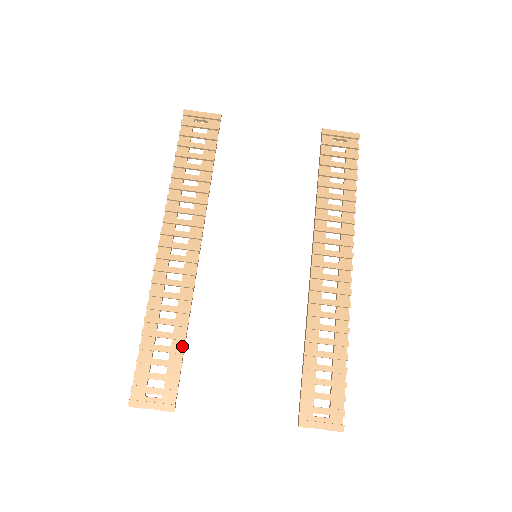
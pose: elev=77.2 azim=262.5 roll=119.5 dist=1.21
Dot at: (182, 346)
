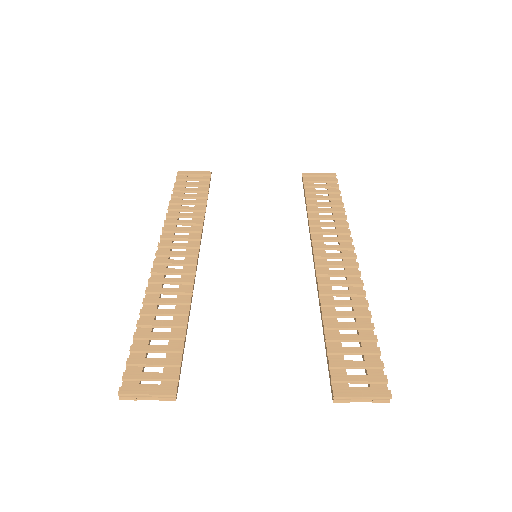
Dot at: (183, 333)
